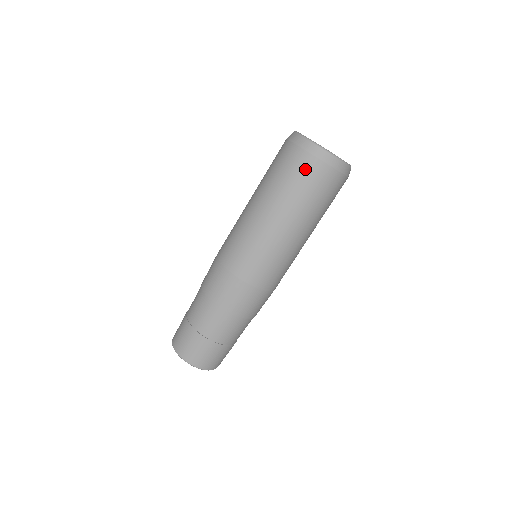
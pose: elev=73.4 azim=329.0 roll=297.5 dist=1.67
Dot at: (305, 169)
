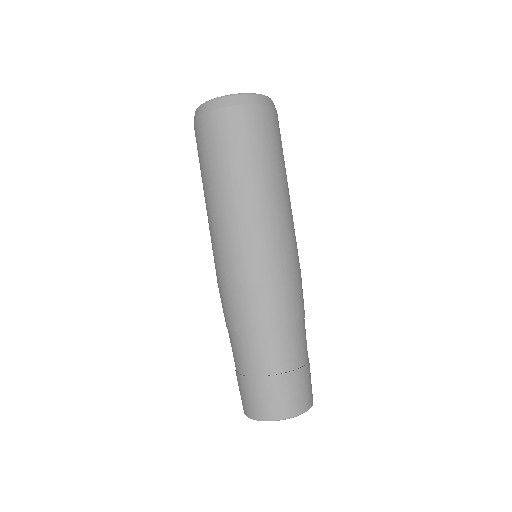
Dot at: (234, 125)
